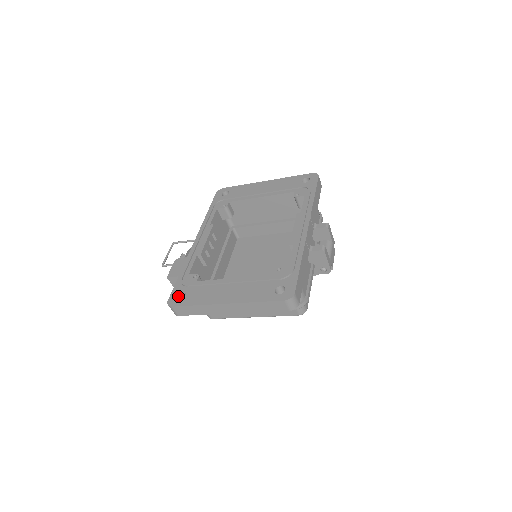
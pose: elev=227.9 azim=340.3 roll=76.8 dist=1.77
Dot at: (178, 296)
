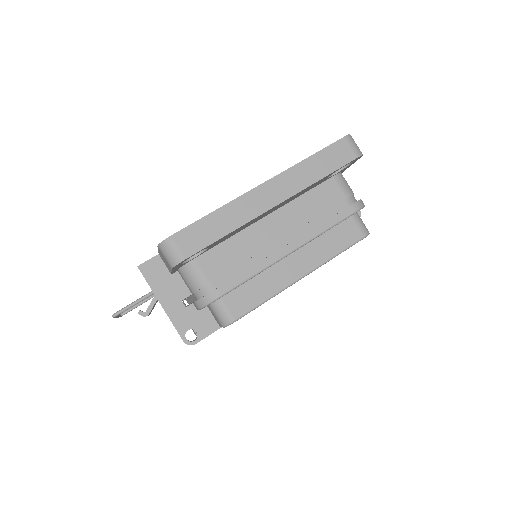
Dot at: occluded
